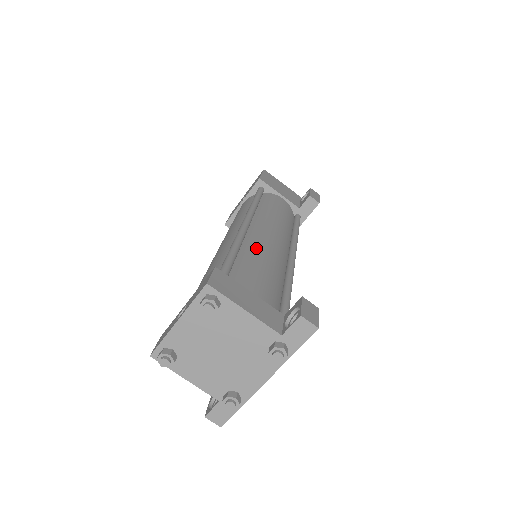
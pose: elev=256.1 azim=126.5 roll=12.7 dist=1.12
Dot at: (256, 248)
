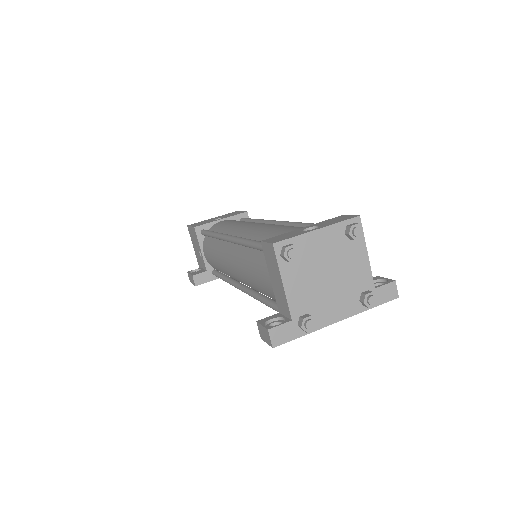
Dot at: occluded
